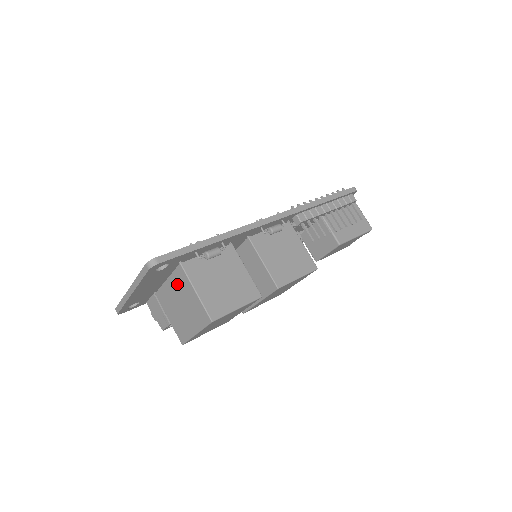
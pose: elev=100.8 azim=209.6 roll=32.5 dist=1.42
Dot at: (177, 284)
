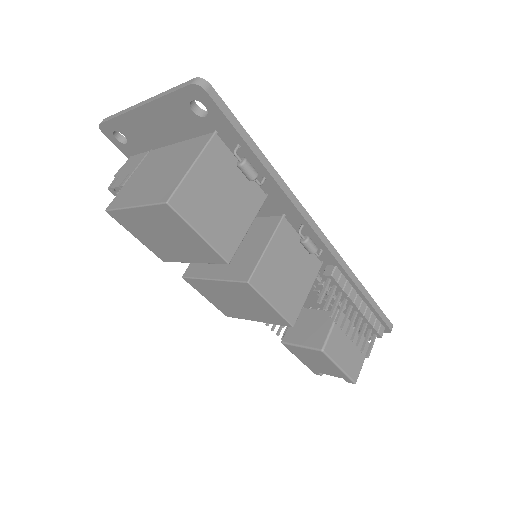
Dot at: (184, 150)
